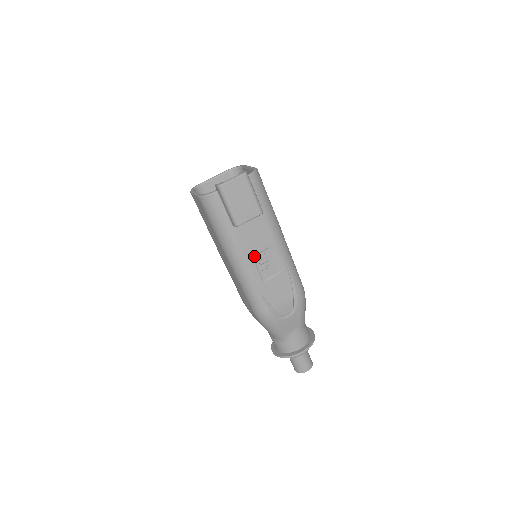
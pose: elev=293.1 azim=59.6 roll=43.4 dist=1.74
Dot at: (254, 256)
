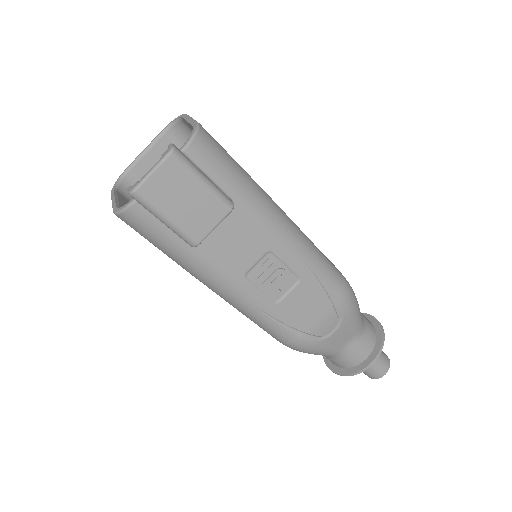
Dot at: (247, 274)
